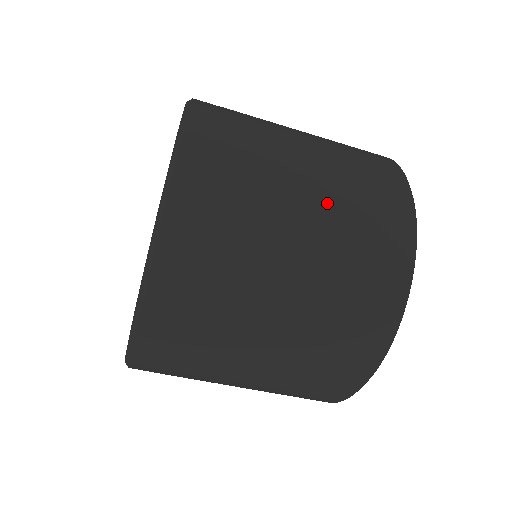
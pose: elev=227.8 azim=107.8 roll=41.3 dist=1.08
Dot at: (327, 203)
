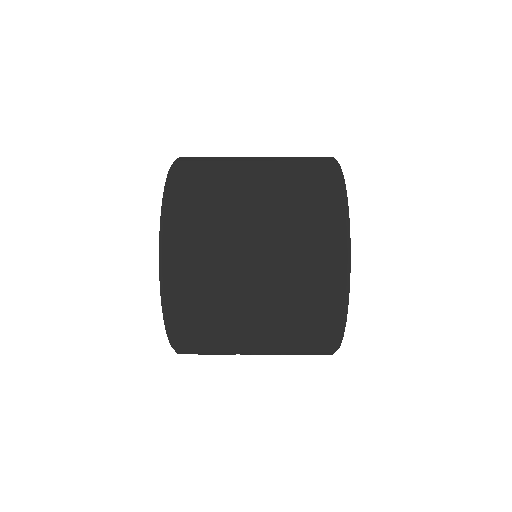
Dot at: (273, 202)
